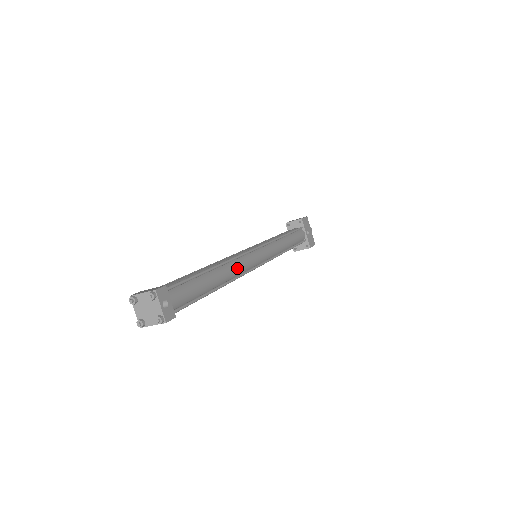
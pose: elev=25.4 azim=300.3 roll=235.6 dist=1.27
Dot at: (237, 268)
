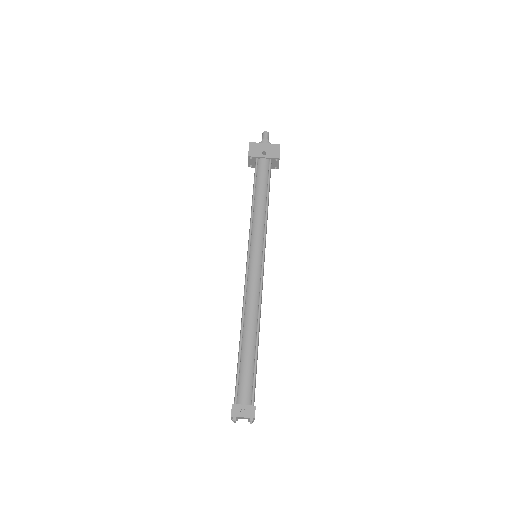
Dot at: (252, 305)
